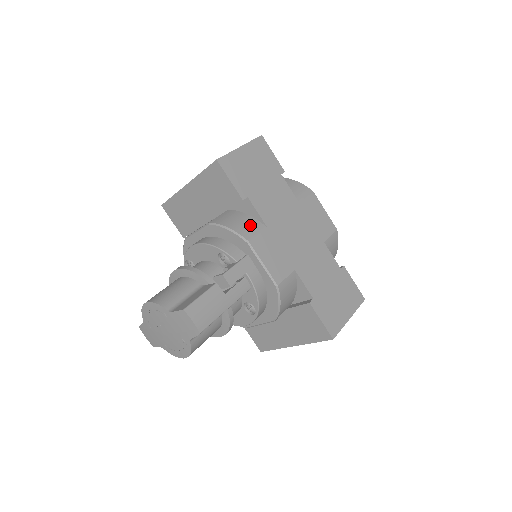
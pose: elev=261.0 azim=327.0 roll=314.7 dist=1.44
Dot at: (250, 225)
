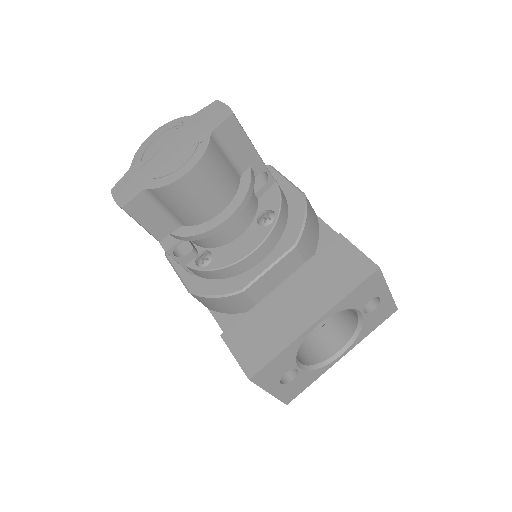
Dot at: occluded
